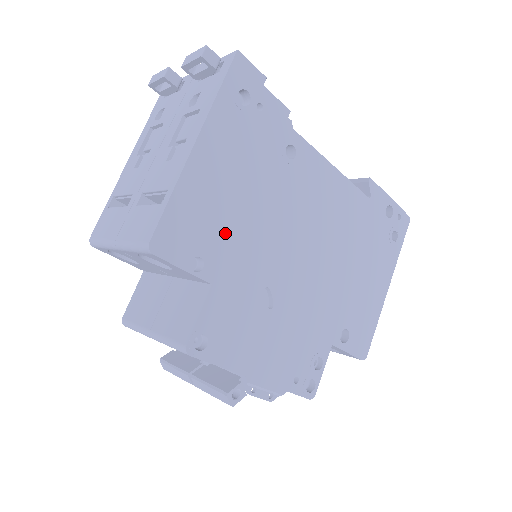
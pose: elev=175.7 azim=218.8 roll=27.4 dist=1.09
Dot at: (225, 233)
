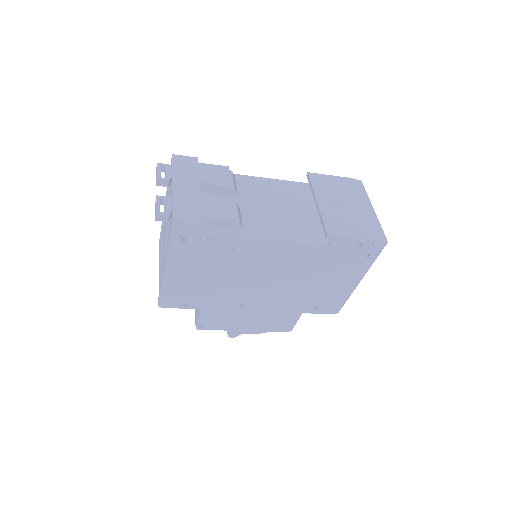
Dot at: (201, 292)
